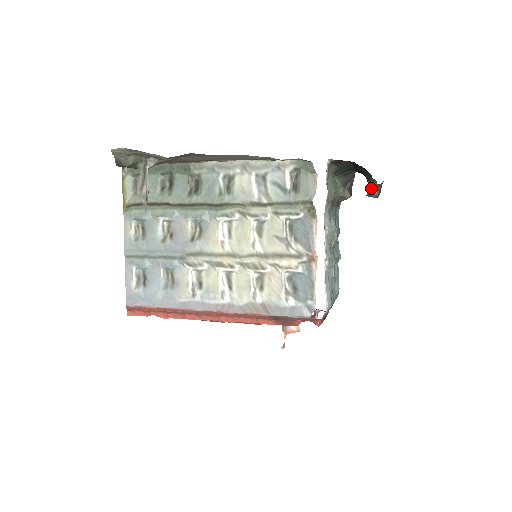
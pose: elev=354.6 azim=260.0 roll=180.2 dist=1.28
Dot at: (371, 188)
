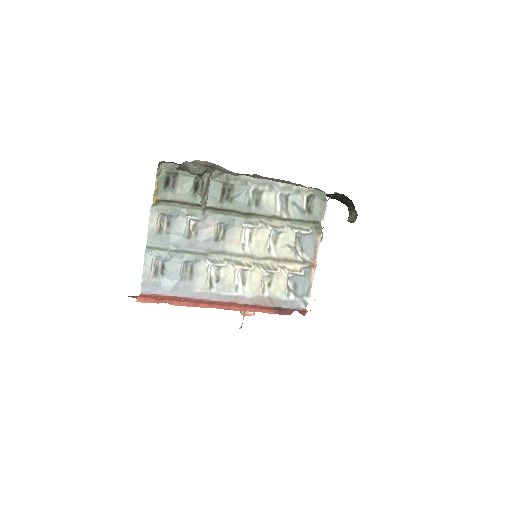
Dot at: (352, 216)
